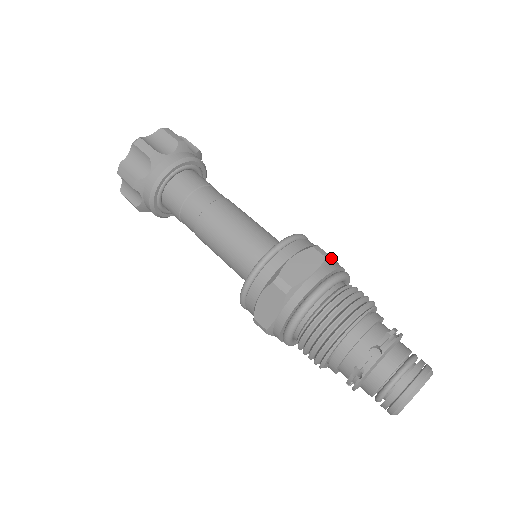
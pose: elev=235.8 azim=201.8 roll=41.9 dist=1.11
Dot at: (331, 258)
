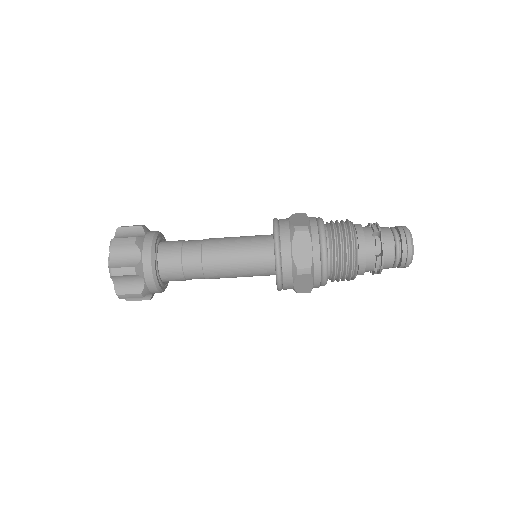
Dot at: (309, 226)
